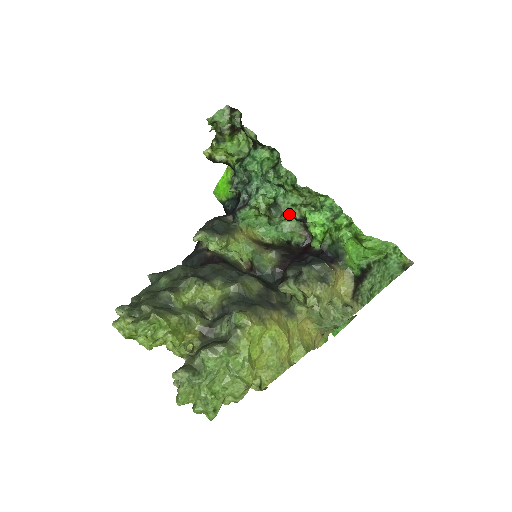
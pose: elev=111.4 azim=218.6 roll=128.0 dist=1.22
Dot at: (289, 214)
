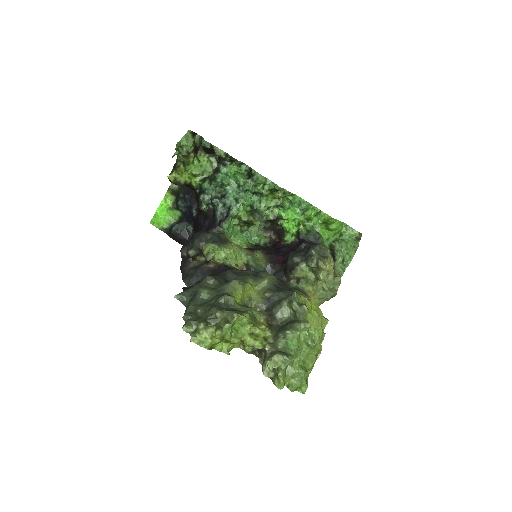
Dot at: (263, 217)
